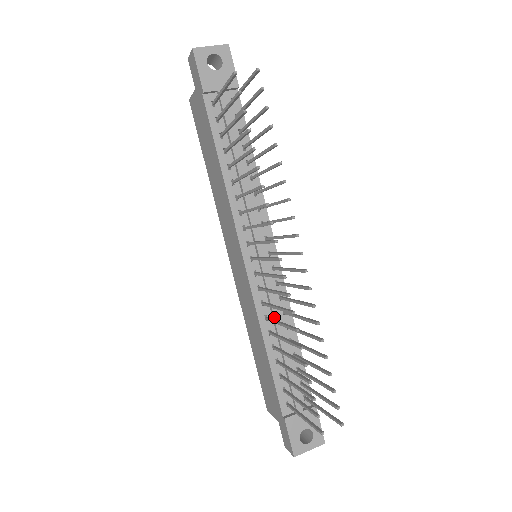
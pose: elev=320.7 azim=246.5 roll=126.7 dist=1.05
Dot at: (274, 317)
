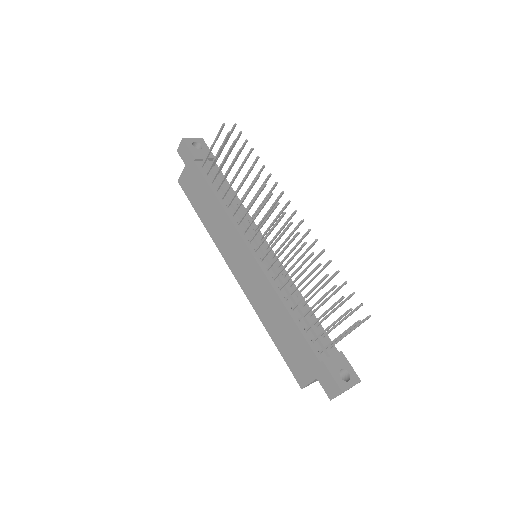
Dot at: (285, 286)
